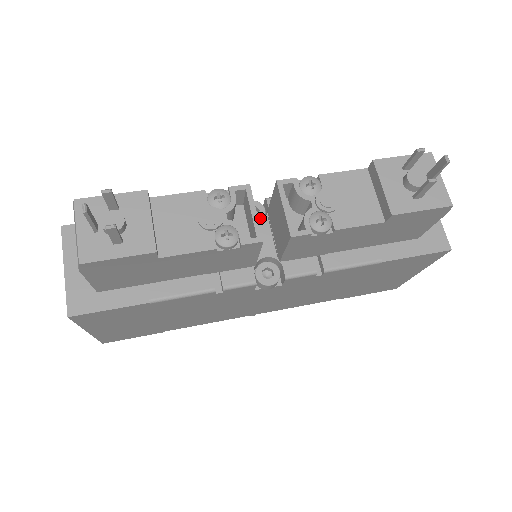
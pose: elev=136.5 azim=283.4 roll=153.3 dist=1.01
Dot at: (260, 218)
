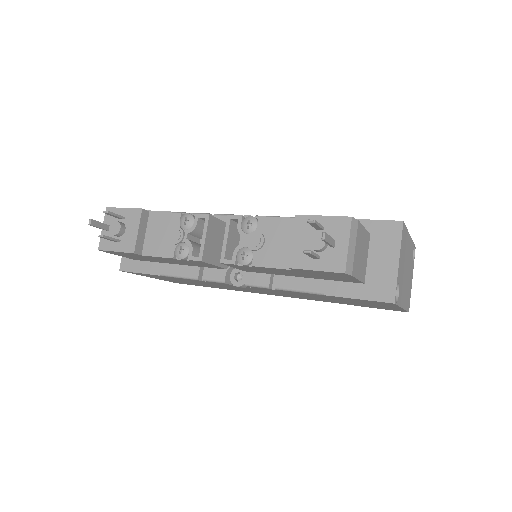
Dot at: occluded
